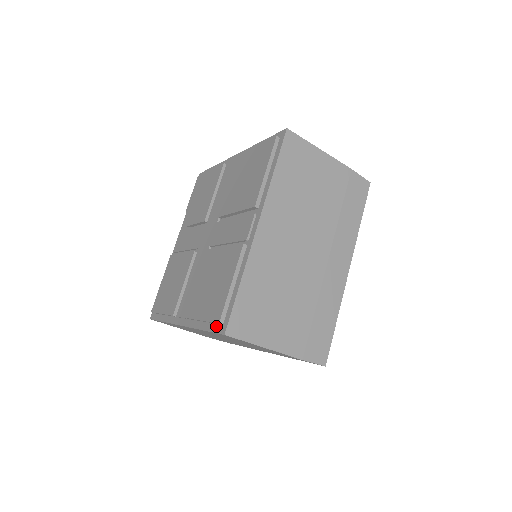
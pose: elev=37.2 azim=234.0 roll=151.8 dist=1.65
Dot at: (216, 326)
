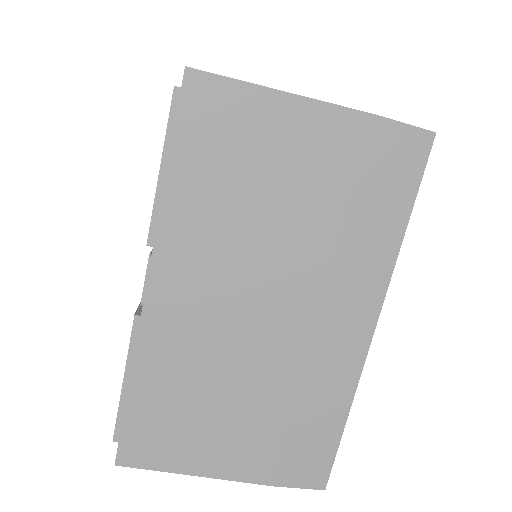
Dot at: (177, 113)
